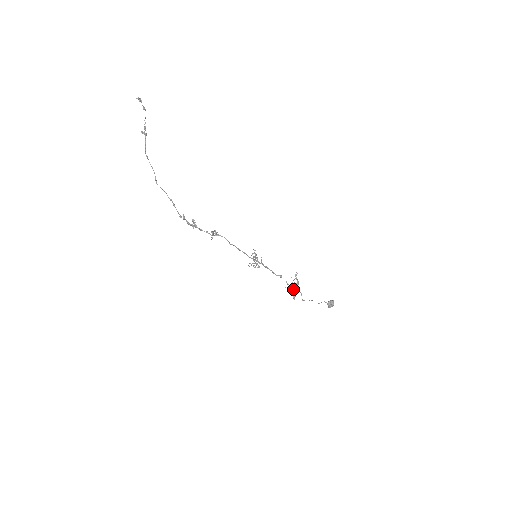
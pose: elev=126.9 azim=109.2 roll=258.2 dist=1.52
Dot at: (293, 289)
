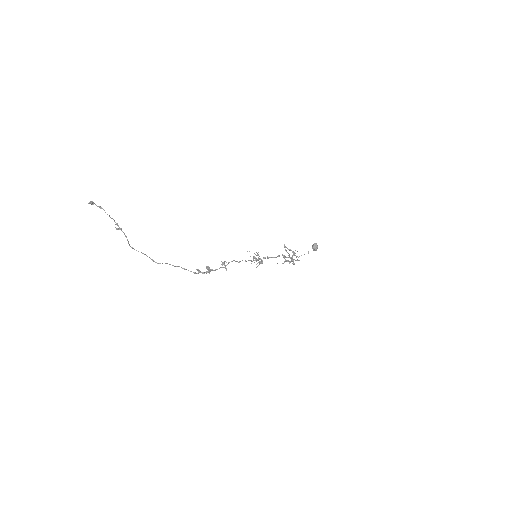
Dot at: (292, 258)
